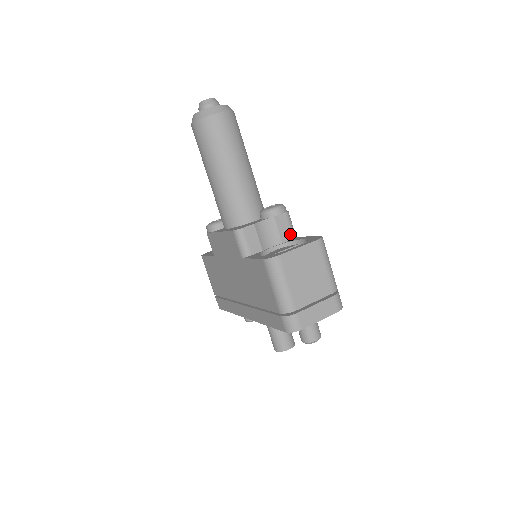
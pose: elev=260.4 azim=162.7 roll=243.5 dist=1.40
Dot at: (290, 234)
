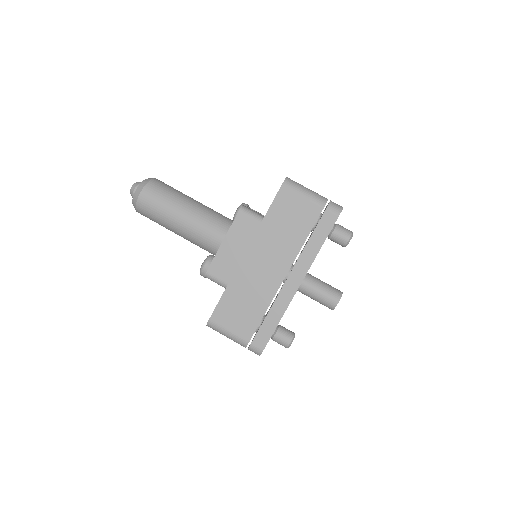
Dot at: occluded
